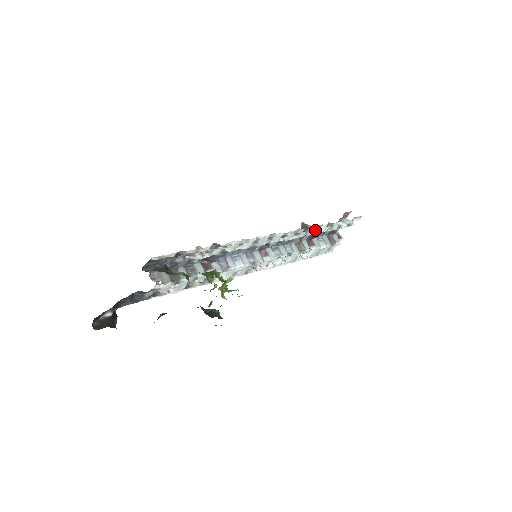
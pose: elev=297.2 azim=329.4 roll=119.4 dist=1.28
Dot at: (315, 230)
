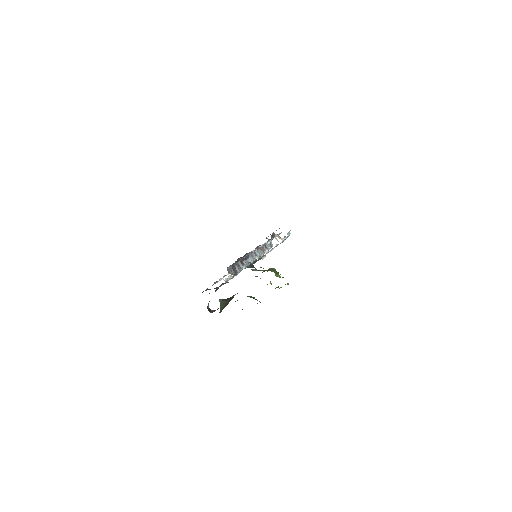
Dot at: occluded
